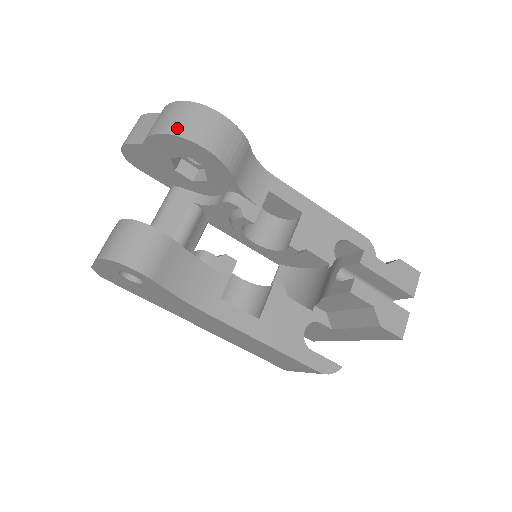
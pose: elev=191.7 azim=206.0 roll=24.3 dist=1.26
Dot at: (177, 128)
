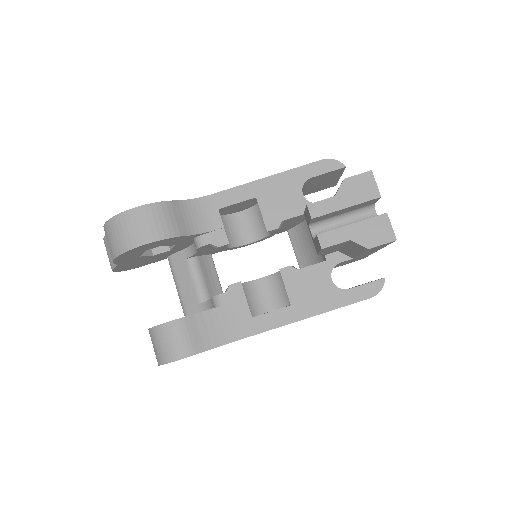
Dot at: (118, 247)
